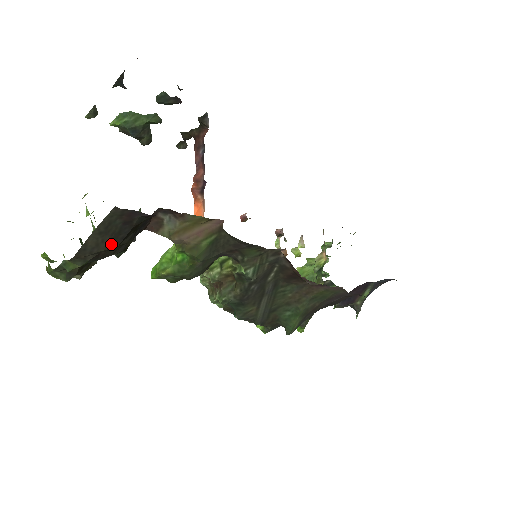
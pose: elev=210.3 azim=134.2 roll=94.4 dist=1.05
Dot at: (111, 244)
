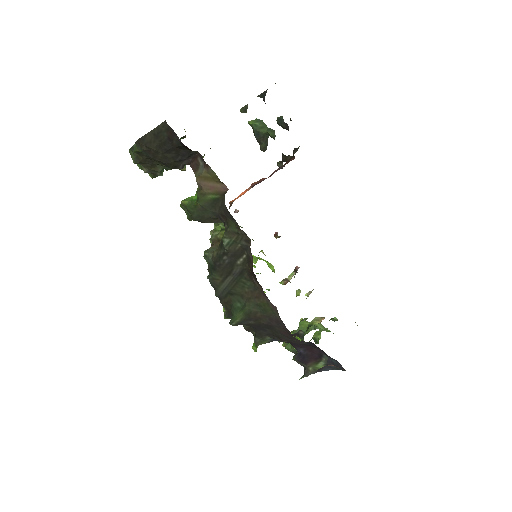
Dot at: (158, 148)
